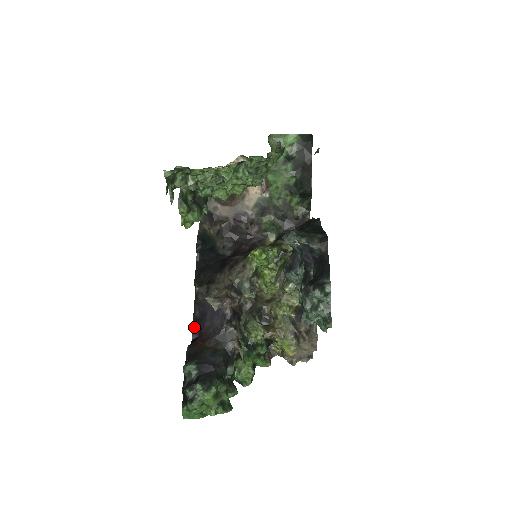
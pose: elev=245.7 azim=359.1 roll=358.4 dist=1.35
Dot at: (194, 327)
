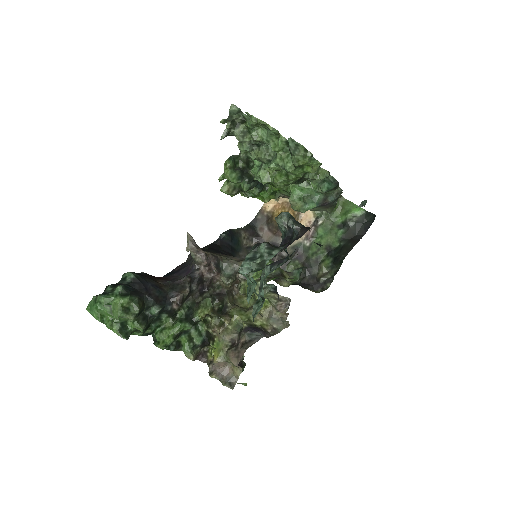
Dot at: (165, 276)
